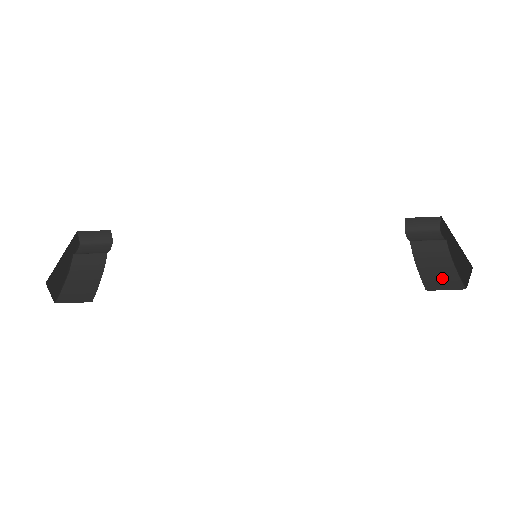
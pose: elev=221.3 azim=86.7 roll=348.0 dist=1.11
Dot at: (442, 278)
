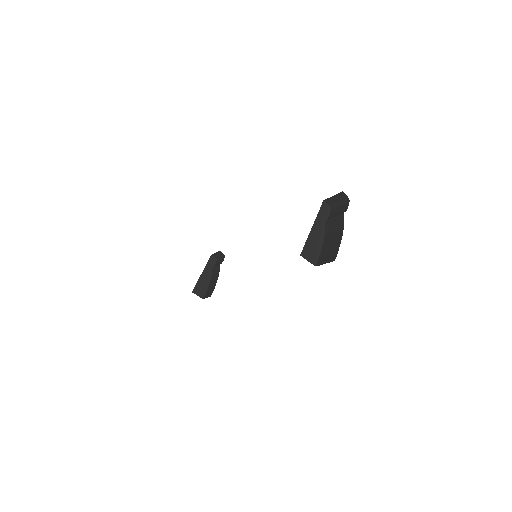
Dot at: (330, 252)
